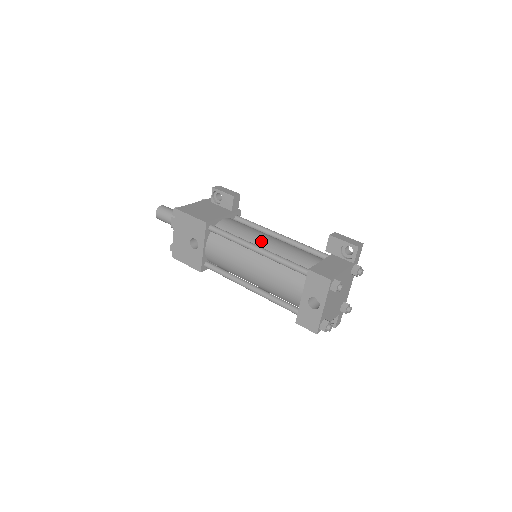
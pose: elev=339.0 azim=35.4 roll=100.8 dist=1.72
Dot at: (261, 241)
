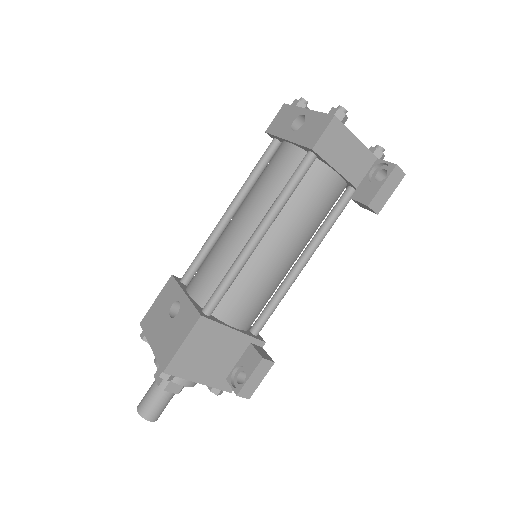
Dot at: occluded
